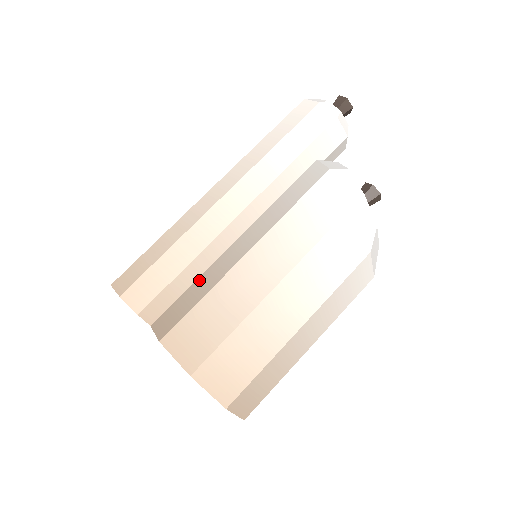
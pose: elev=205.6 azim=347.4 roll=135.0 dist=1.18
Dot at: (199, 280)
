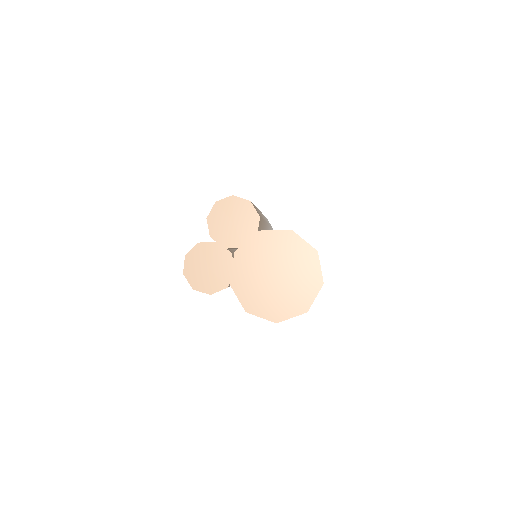
Dot at: occluded
